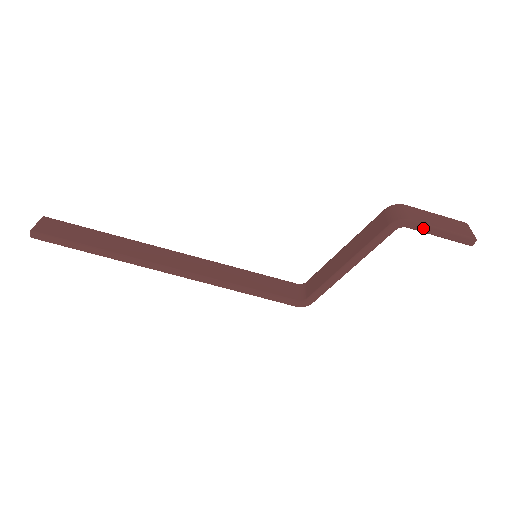
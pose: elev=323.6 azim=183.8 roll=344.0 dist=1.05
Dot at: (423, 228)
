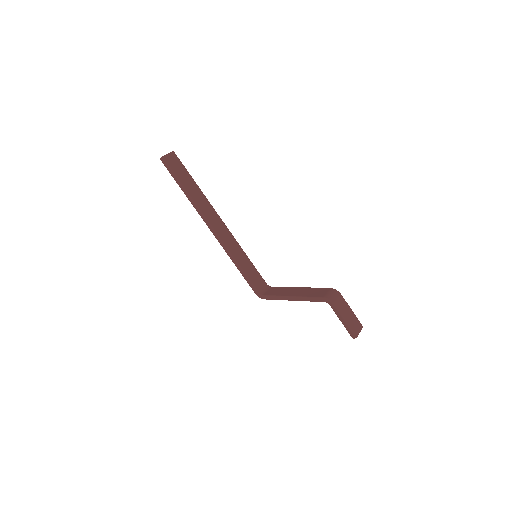
Dot at: (337, 312)
